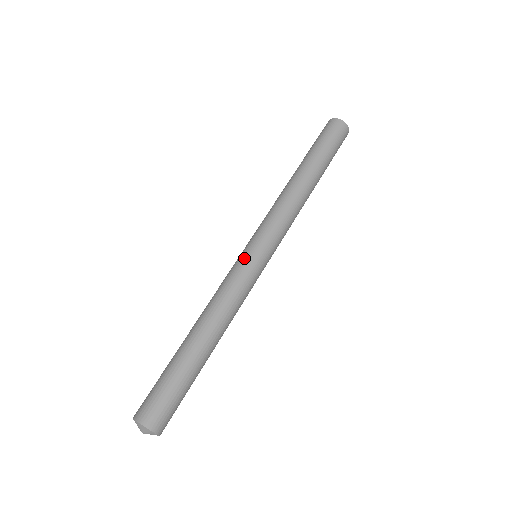
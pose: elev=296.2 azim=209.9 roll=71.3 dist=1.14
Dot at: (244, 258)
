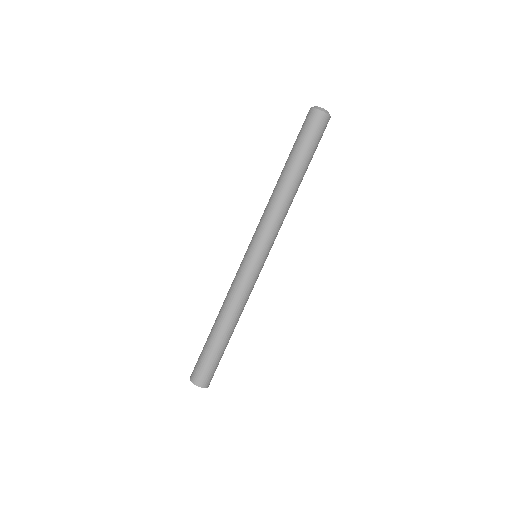
Dot at: (246, 265)
